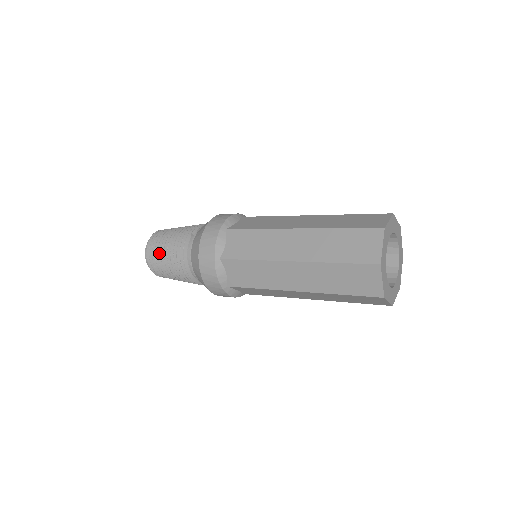
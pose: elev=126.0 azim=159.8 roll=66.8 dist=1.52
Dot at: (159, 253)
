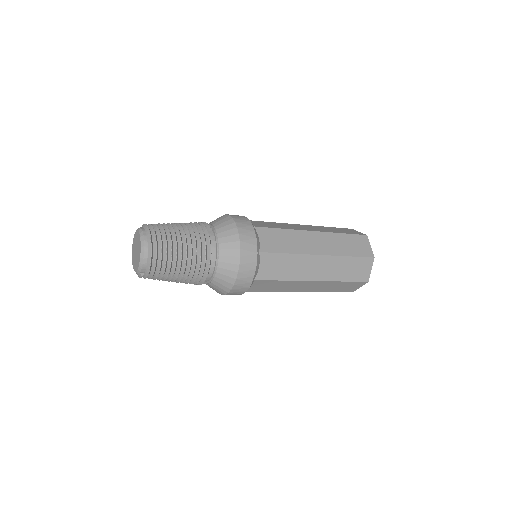
Dot at: (172, 246)
